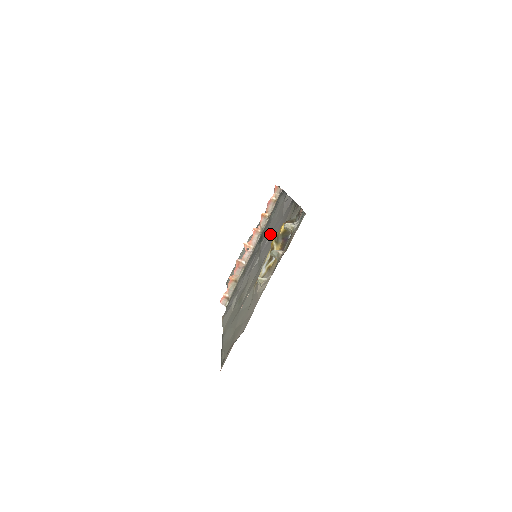
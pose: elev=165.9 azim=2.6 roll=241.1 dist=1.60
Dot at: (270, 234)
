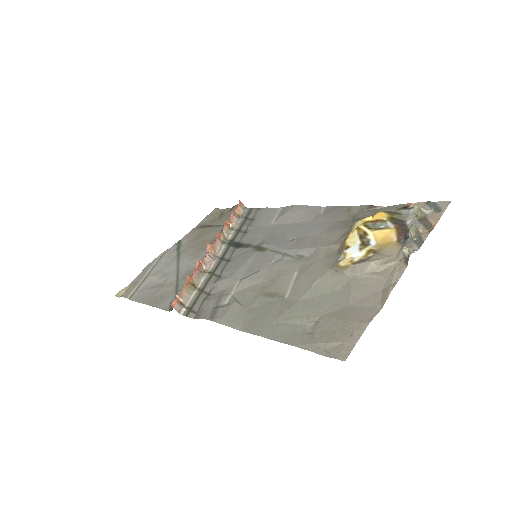
Dot at: (287, 235)
